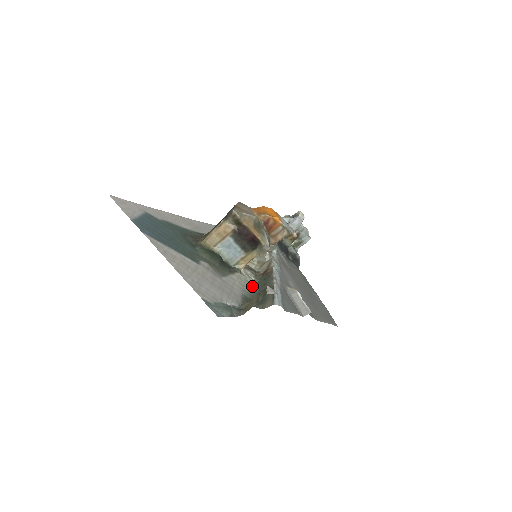
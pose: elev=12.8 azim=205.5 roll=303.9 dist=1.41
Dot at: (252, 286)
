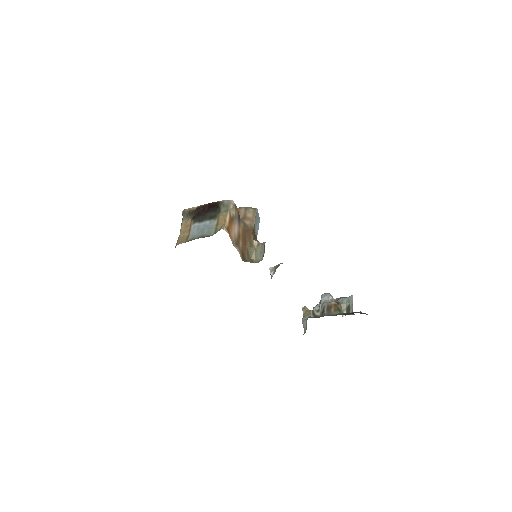
Dot at: occluded
